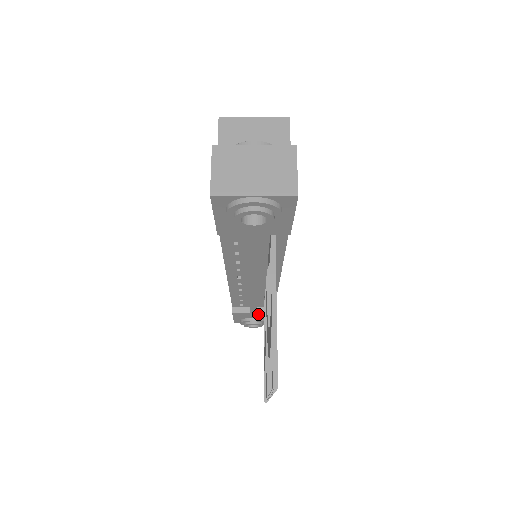
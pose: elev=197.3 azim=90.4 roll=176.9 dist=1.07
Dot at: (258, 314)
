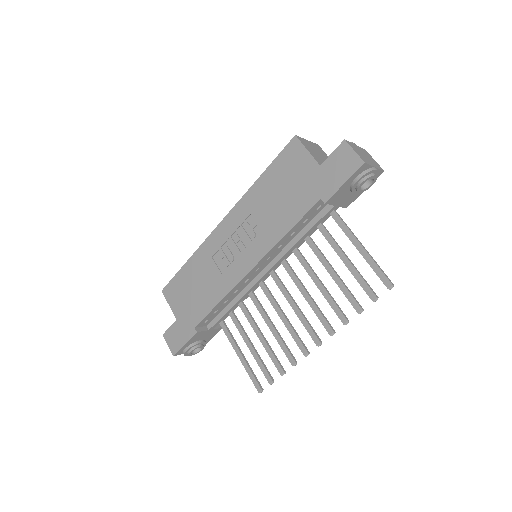
Dot at: (210, 332)
